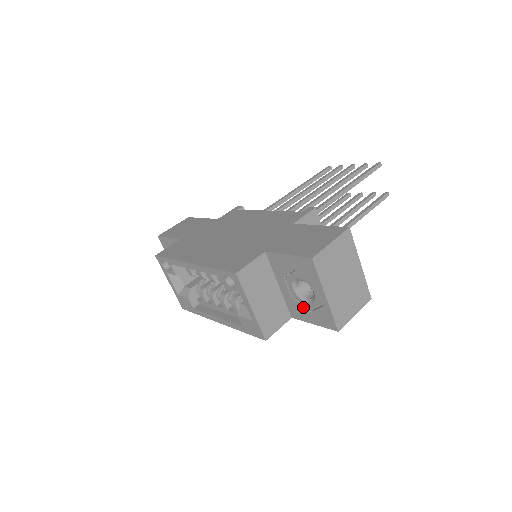
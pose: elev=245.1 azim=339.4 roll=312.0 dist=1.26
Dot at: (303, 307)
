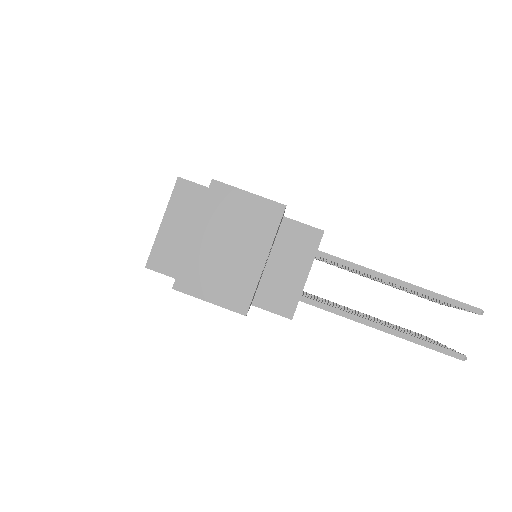
Dot at: occluded
